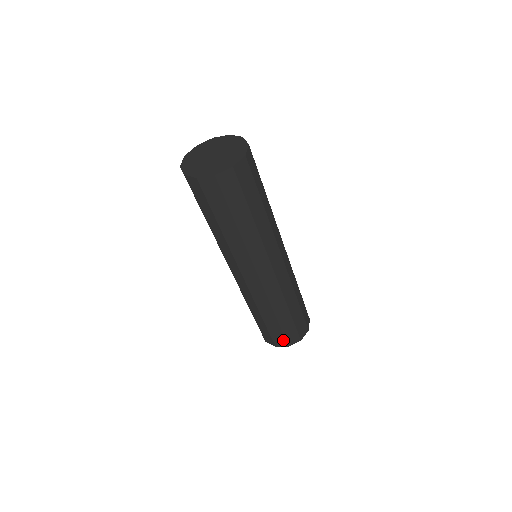
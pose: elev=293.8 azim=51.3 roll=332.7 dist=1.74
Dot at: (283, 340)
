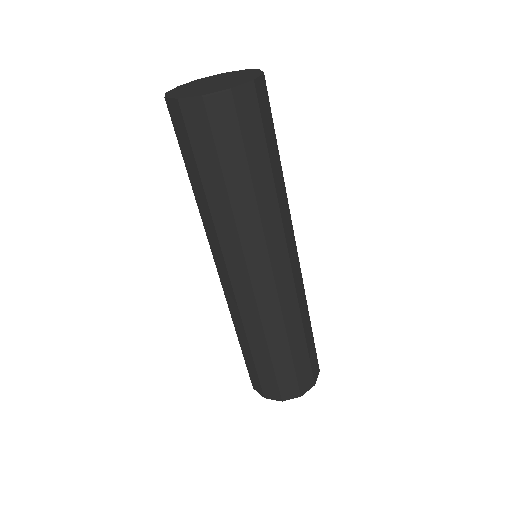
Dot at: (309, 376)
